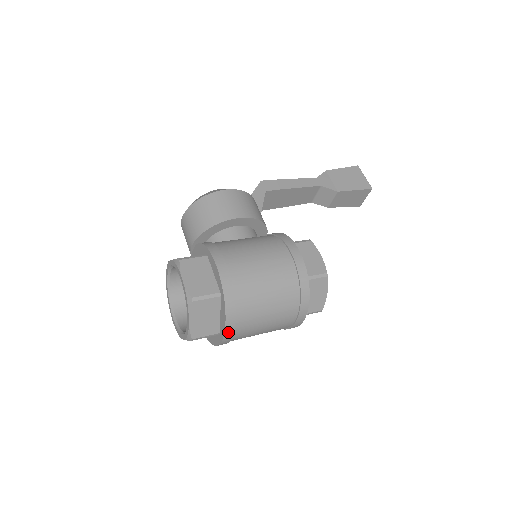
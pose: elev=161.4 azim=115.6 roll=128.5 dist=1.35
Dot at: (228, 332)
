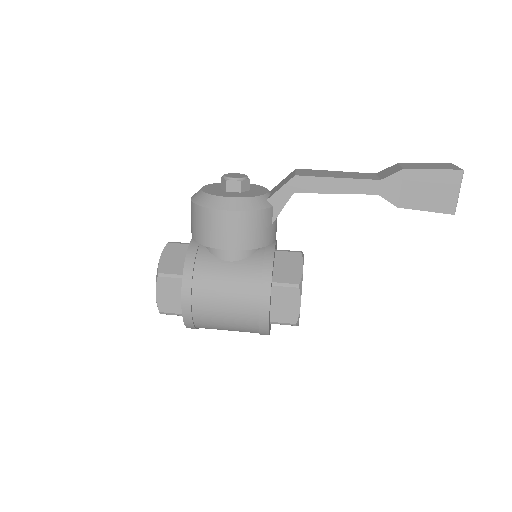
Dot at: occluded
